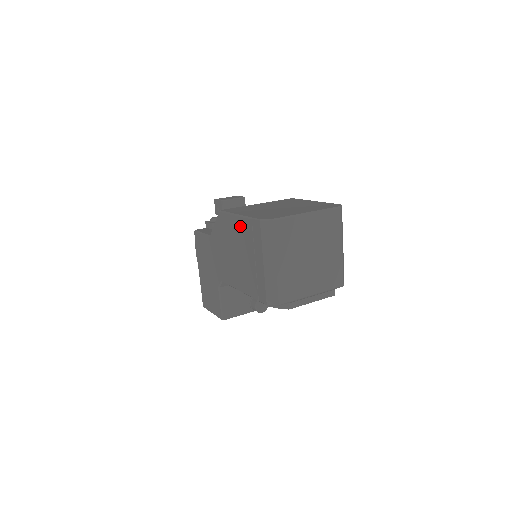
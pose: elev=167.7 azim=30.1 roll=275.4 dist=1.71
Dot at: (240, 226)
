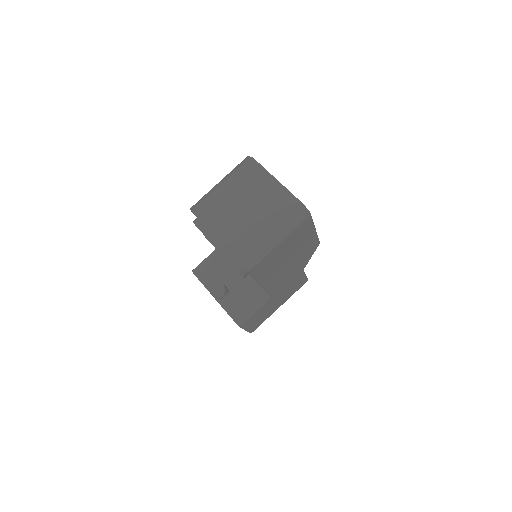
Dot at: occluded
